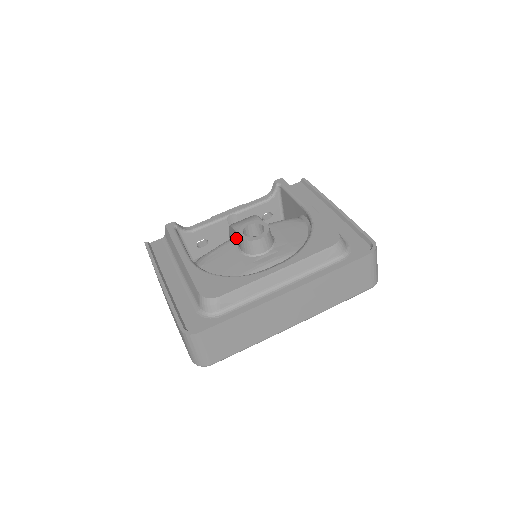
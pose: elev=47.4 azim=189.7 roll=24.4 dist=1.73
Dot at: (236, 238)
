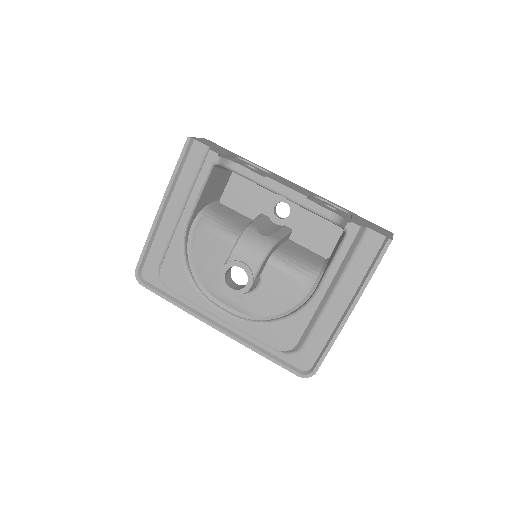
Dot at: occluded
